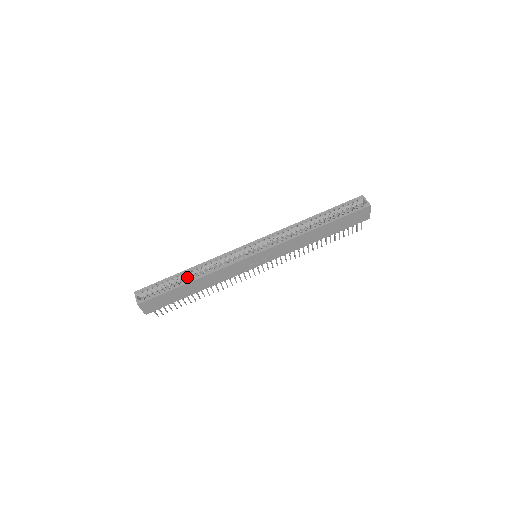
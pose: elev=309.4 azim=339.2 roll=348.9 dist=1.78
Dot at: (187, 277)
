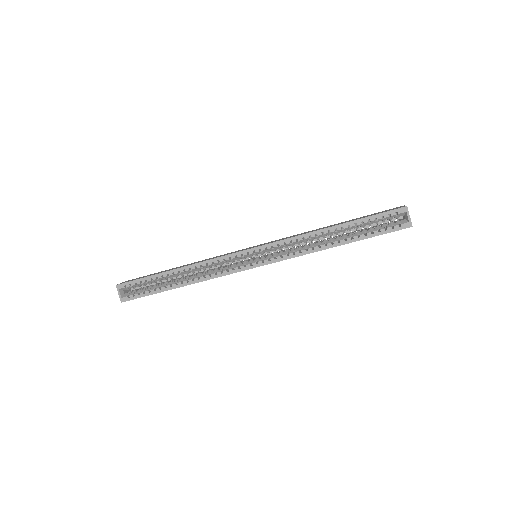
Dot at: (174, 276)
